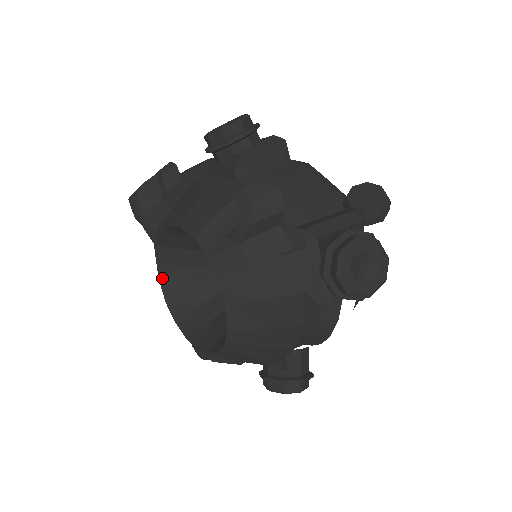
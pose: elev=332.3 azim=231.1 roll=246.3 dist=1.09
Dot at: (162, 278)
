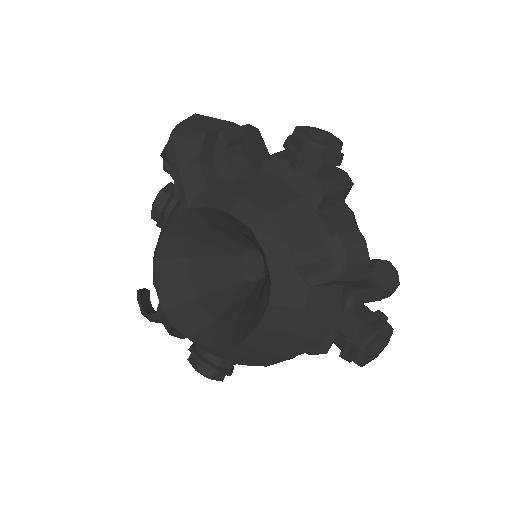
Dot at: (165, 236)
